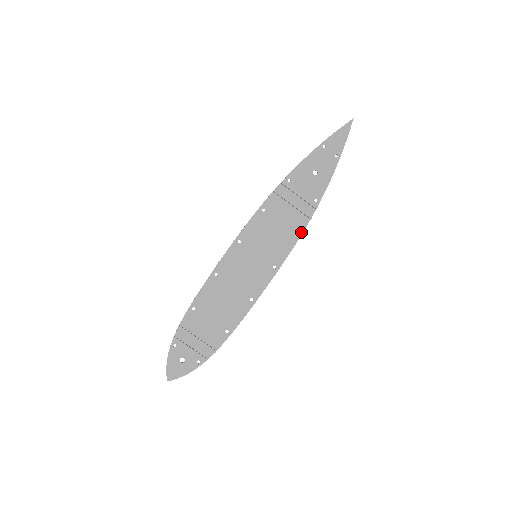
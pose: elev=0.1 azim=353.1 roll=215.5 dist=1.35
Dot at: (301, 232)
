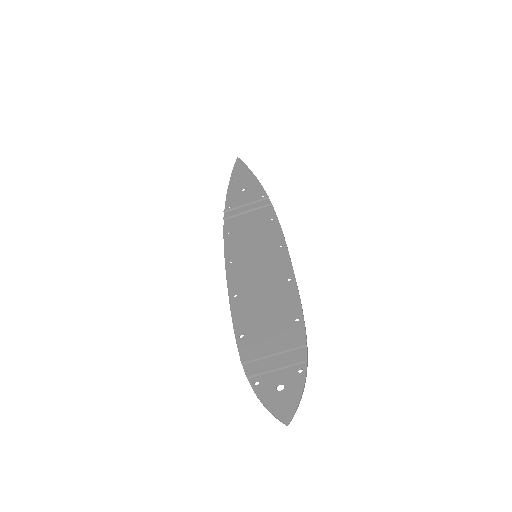
Dot at: (274, 215)
